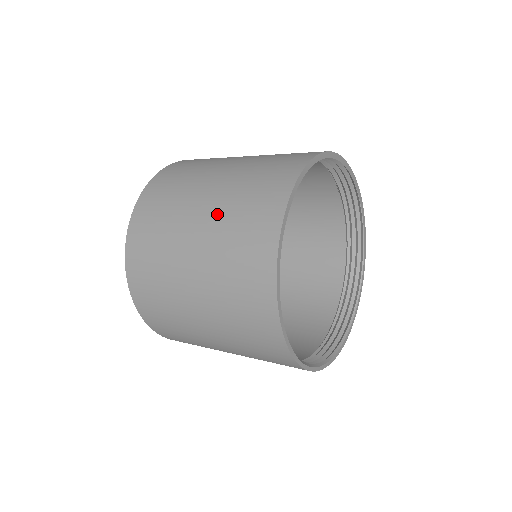
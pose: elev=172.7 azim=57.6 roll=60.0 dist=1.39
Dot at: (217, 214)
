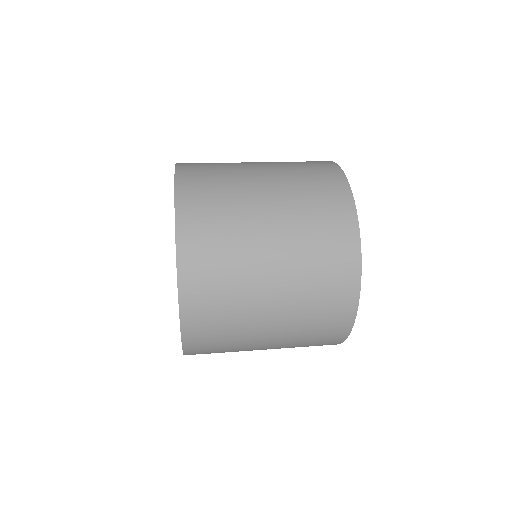
Dot at: (293, 289)
